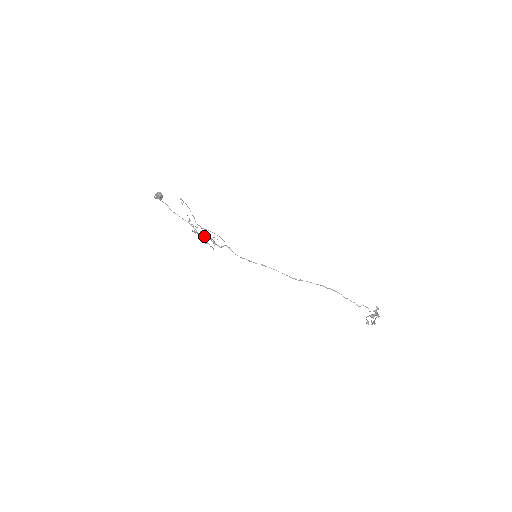
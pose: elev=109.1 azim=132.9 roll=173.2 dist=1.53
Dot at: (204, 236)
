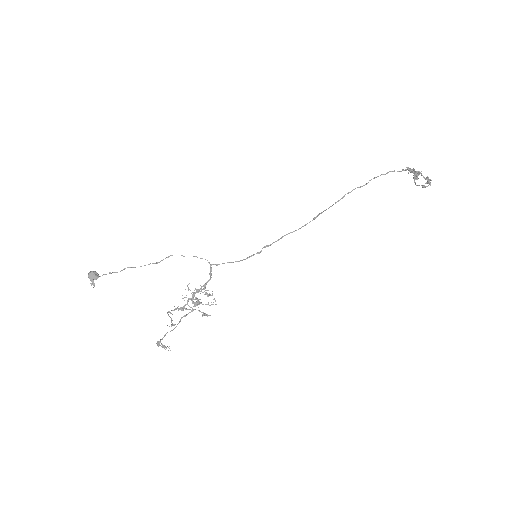
Dot at: (192, 300)
